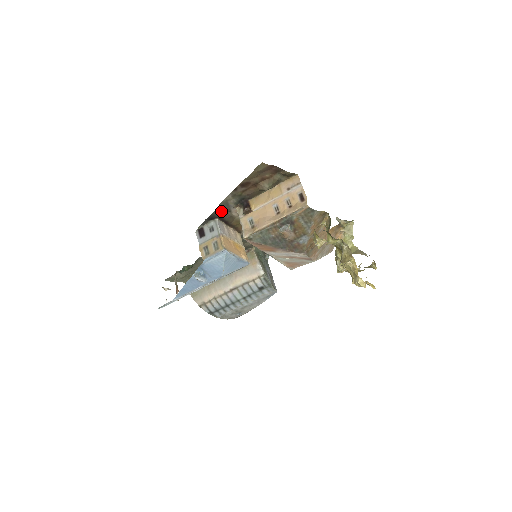
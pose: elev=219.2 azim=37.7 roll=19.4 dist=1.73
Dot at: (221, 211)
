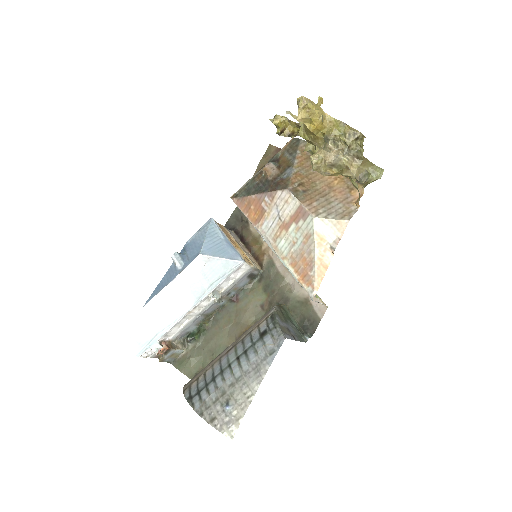
Dot at: (238, 220)
